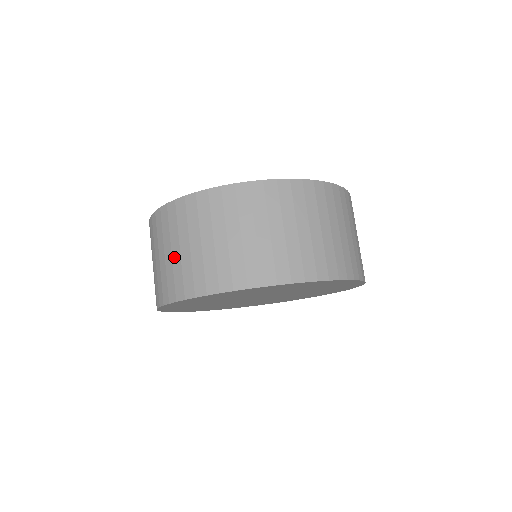
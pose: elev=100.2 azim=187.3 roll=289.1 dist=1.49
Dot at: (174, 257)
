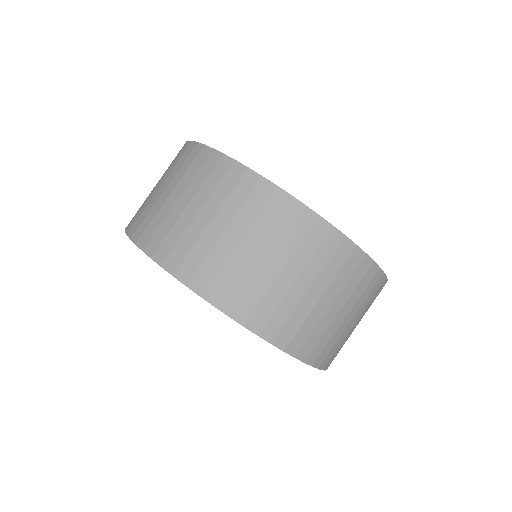
Dot at: (197, 222)
